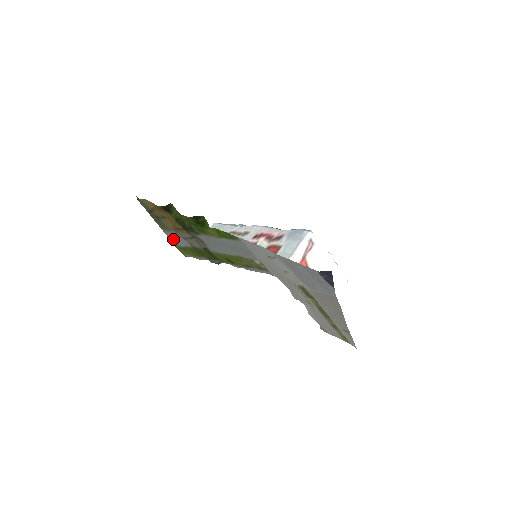
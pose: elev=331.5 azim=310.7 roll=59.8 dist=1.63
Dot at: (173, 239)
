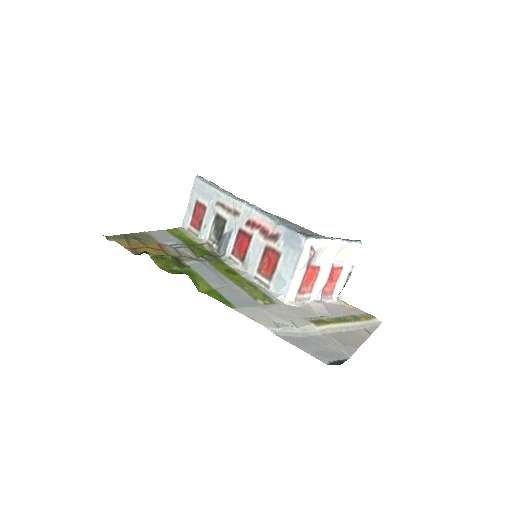
Dot at: (161, 234)
